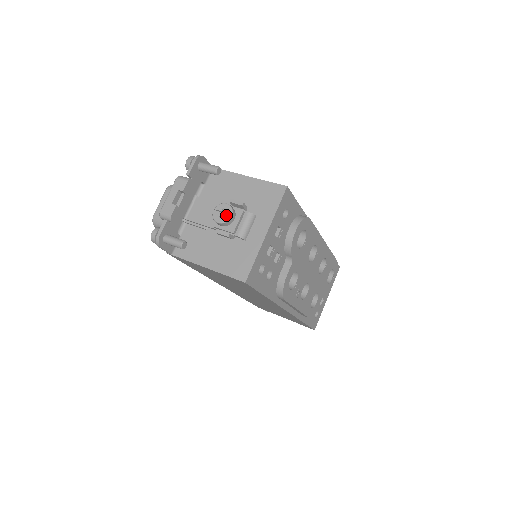
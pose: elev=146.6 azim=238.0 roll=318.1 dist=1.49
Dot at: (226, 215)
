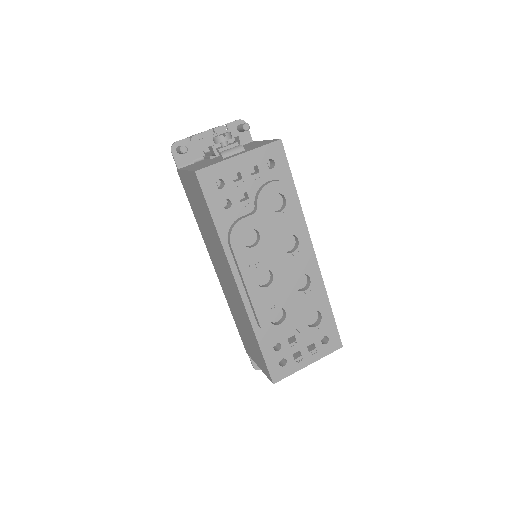
Dot at: (223, 137)
